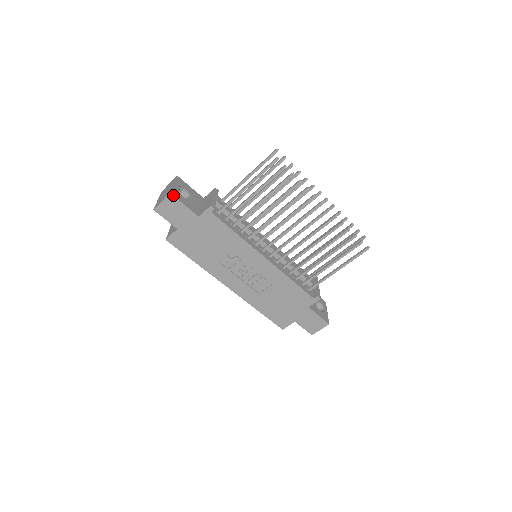
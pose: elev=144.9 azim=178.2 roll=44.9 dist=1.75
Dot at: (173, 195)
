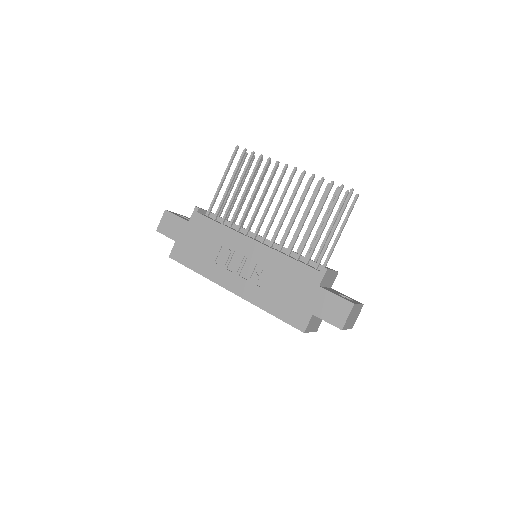
Dot at: (168, 211)
